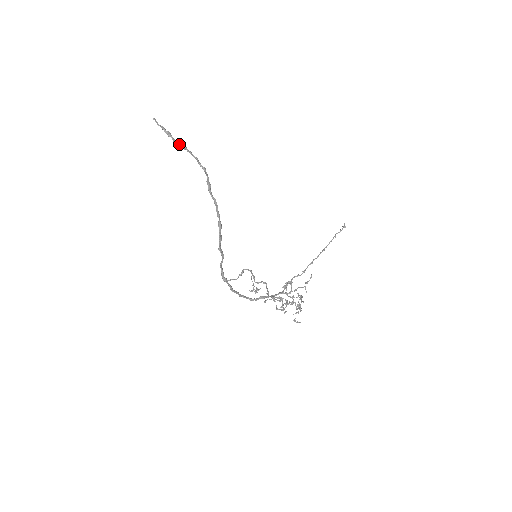
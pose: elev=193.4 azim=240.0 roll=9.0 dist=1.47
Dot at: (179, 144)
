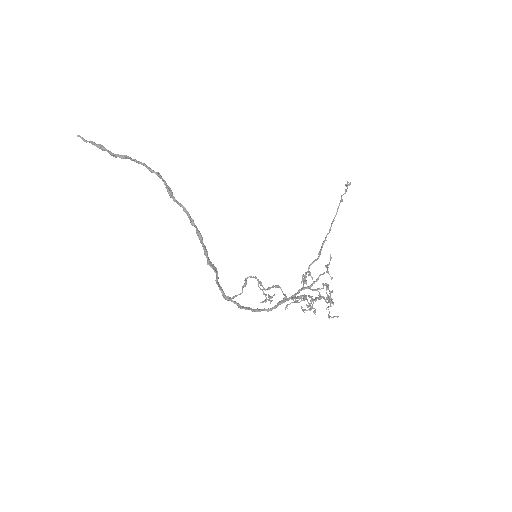
Dot at: (118, 155)
